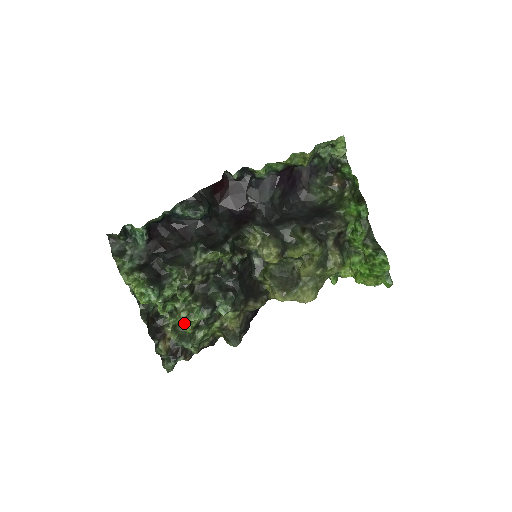
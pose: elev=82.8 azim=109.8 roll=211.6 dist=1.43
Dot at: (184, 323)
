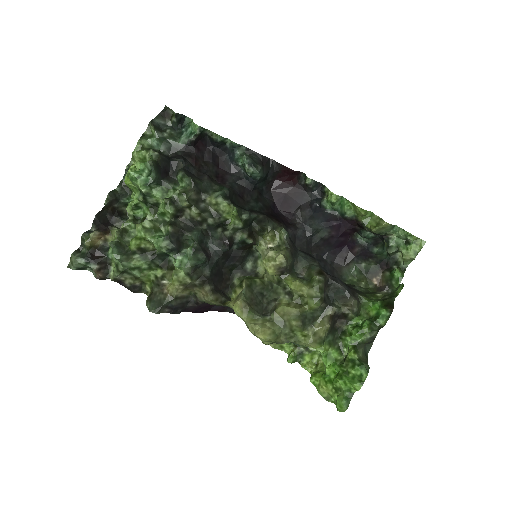
Dot at: (138, 232)
